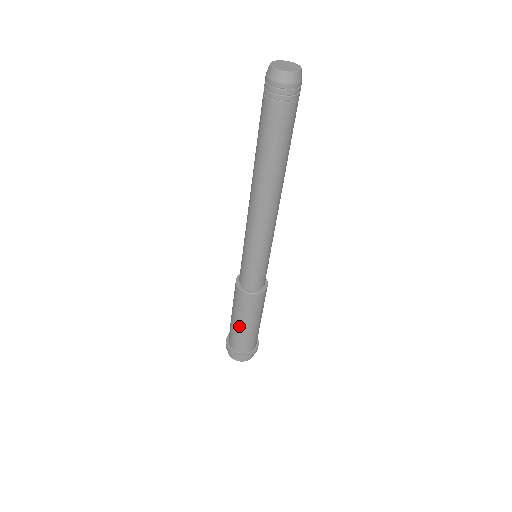
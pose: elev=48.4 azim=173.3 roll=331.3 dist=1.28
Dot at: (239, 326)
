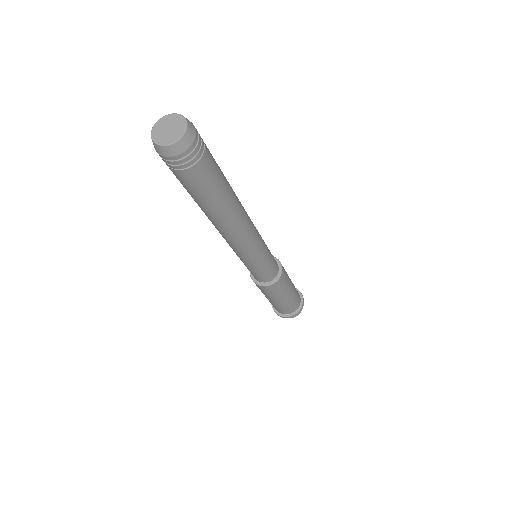
Dot at: occluded
